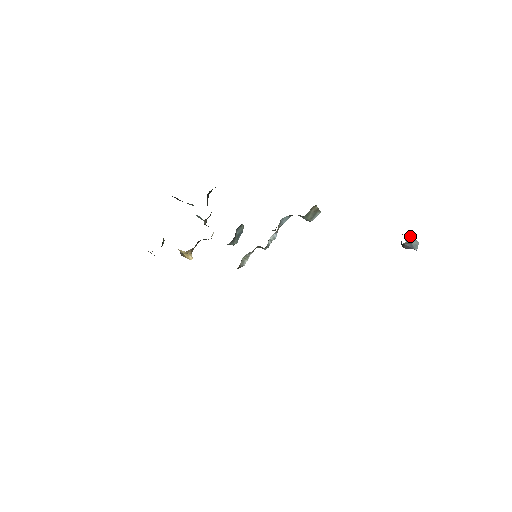
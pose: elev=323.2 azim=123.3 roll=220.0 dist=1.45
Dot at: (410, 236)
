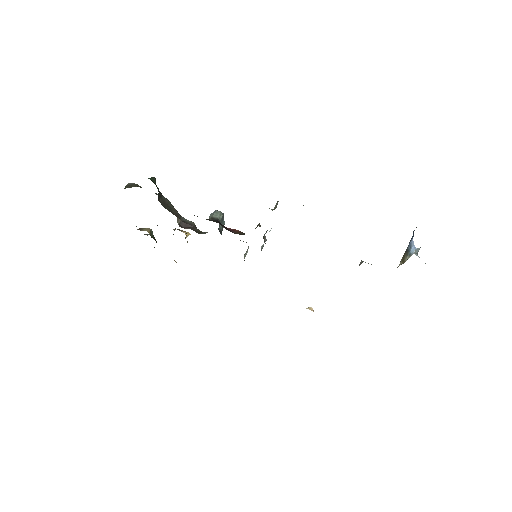
Dot at: occluded
